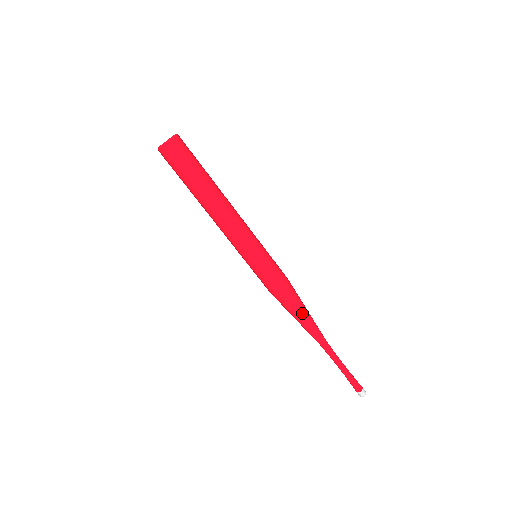
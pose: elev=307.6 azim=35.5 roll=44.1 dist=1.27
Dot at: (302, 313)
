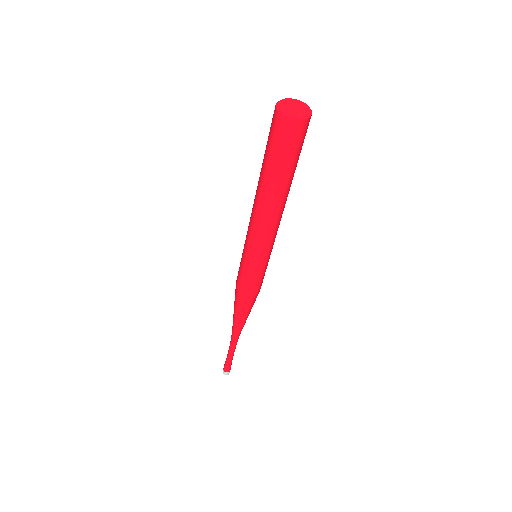
Dot at: (248, 314)
